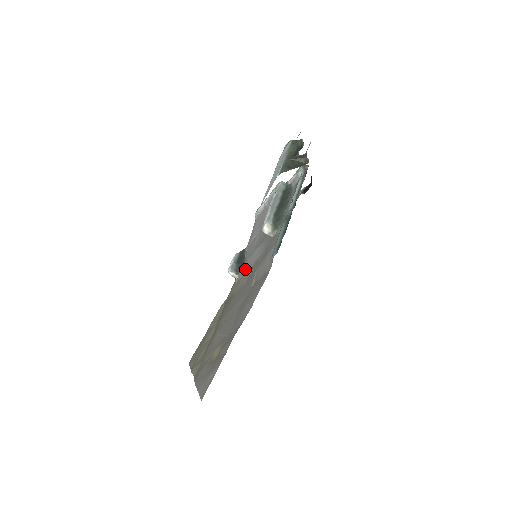
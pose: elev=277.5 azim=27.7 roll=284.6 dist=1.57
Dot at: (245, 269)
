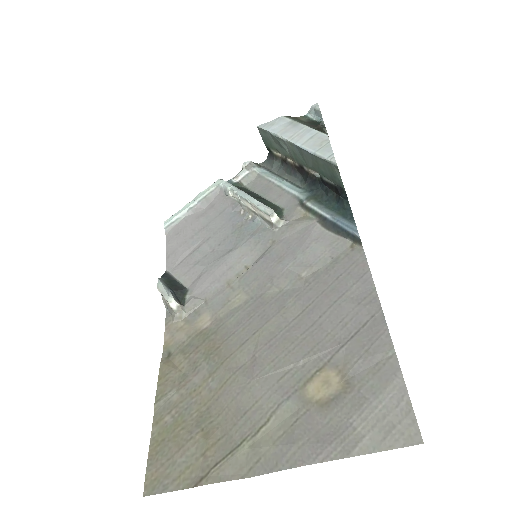
Dot at: (210, 289)
